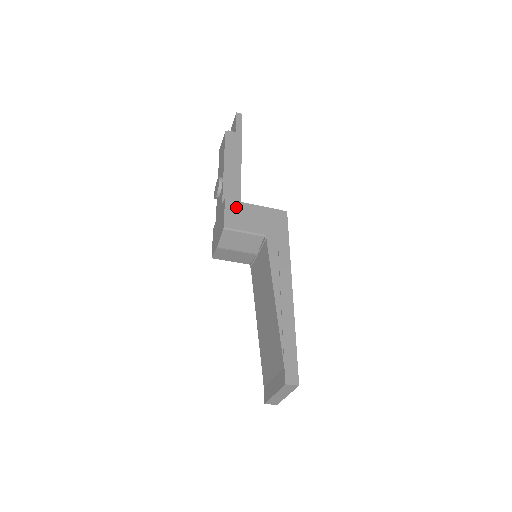
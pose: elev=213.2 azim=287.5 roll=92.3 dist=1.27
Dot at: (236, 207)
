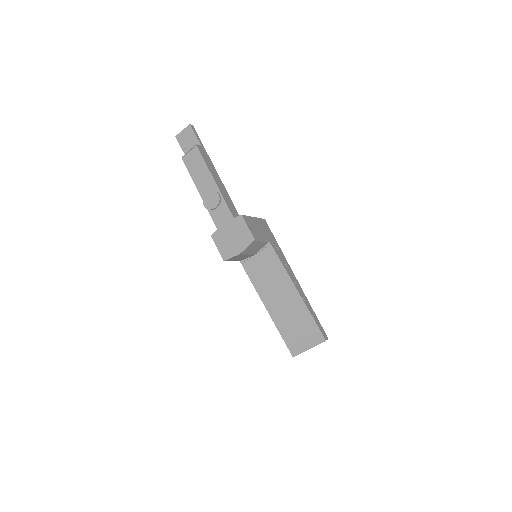
Dot at: (249, 221)
